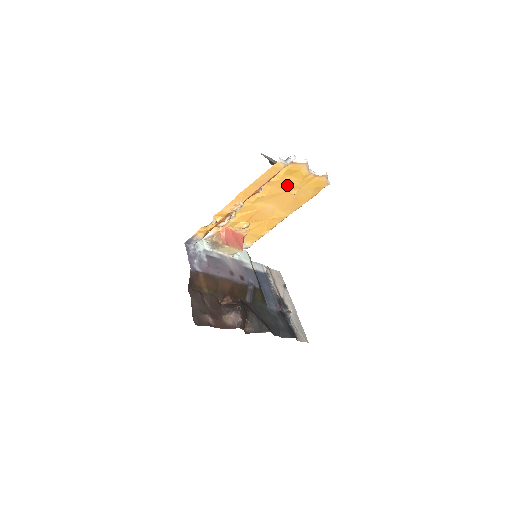
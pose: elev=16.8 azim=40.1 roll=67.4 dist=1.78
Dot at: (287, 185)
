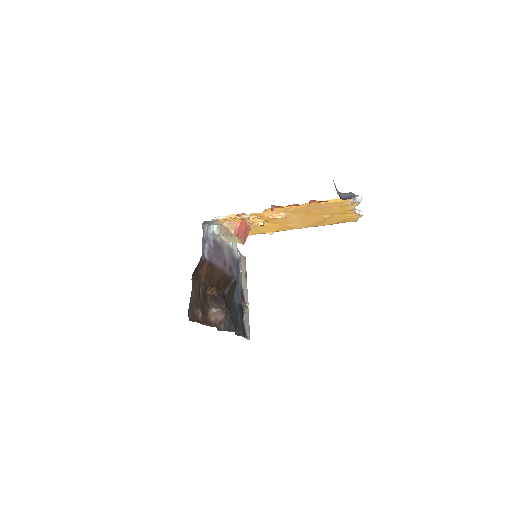
Dot at: (327, 210)
